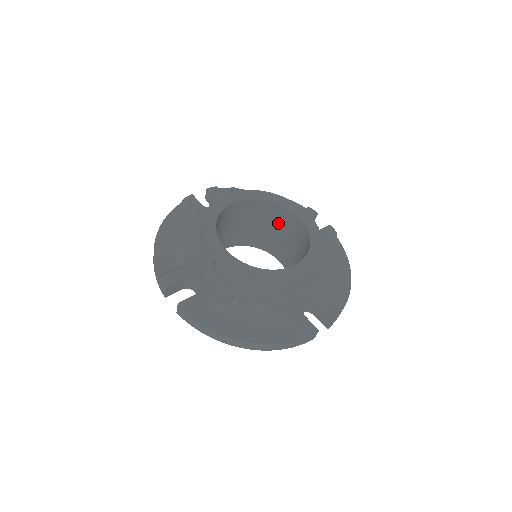
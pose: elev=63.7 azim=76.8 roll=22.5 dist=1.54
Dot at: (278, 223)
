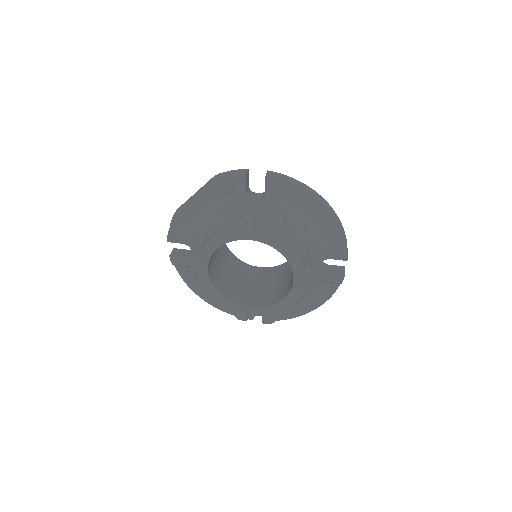
Dot at: occluded
